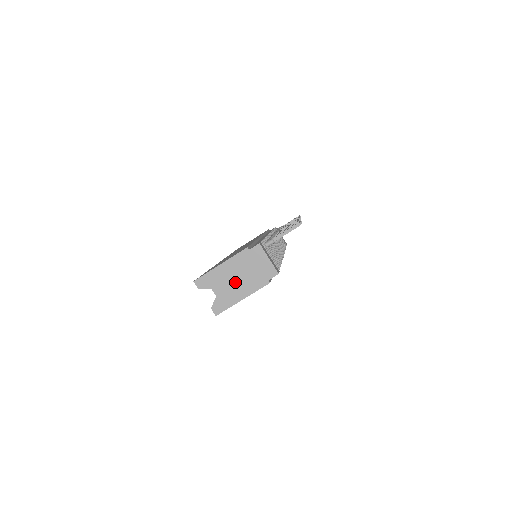
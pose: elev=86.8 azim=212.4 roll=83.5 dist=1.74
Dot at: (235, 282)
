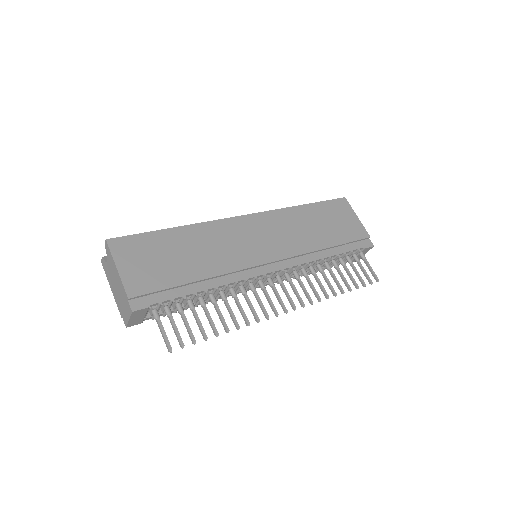
Dot at: (115, 283)
